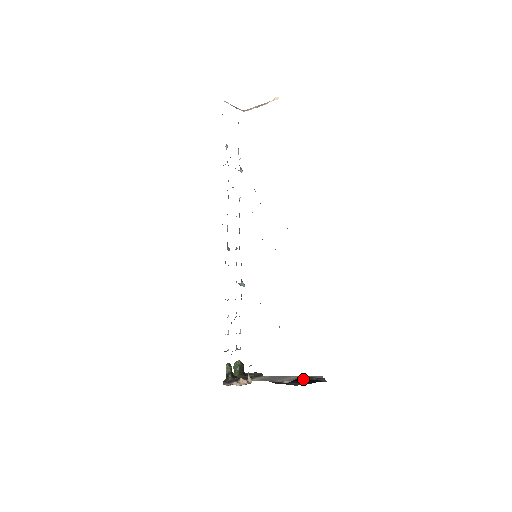
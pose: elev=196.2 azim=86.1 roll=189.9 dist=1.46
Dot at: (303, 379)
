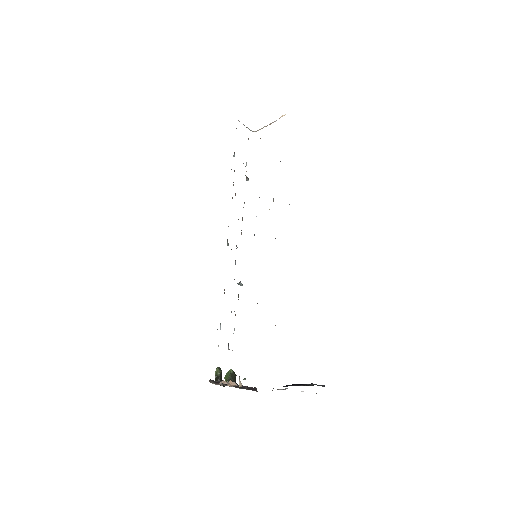
Dot at: occluded
